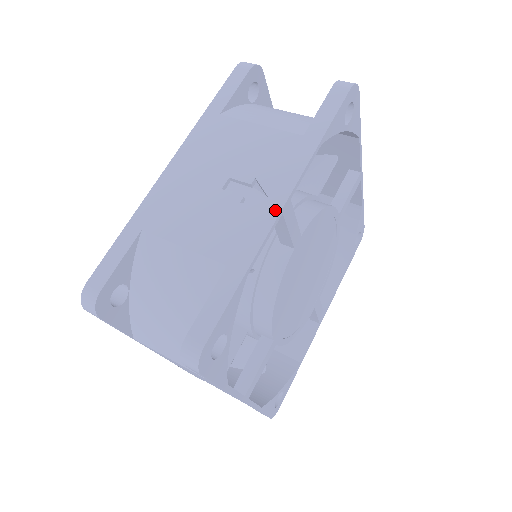
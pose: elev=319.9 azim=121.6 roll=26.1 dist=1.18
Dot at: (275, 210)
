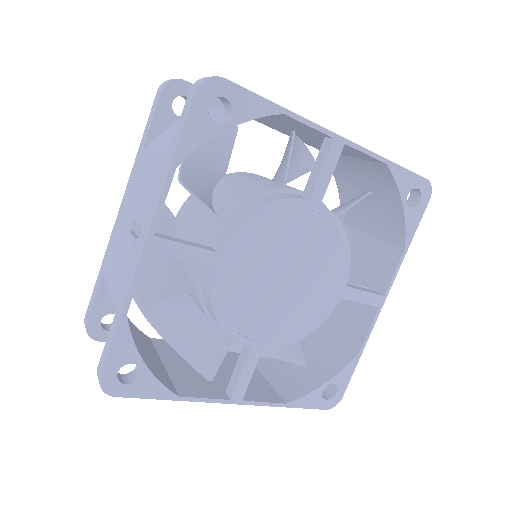
Dot at: (140, 250)
